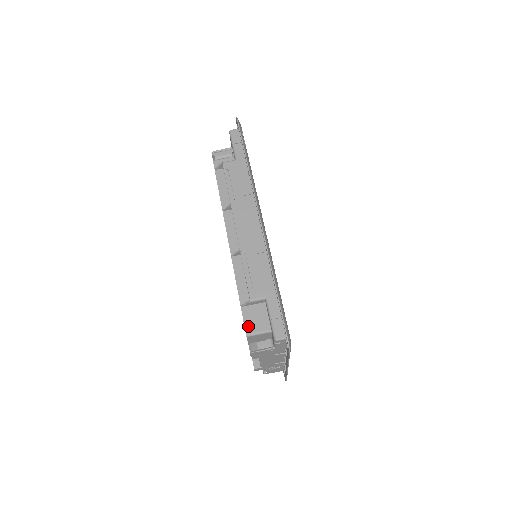
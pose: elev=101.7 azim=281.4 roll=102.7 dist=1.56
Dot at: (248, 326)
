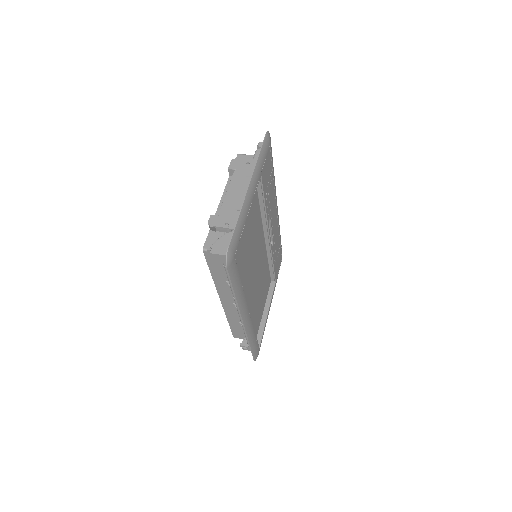
Dot at: occluded
